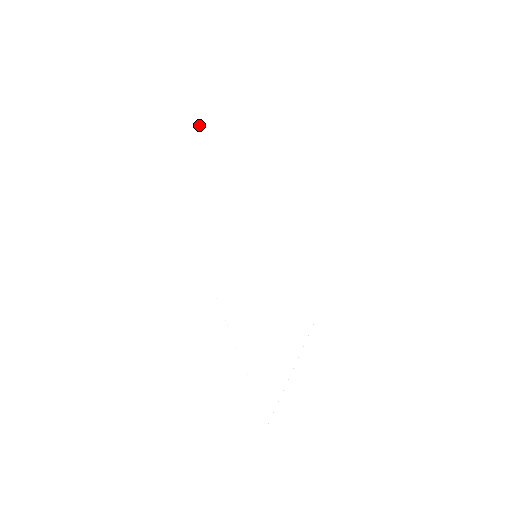
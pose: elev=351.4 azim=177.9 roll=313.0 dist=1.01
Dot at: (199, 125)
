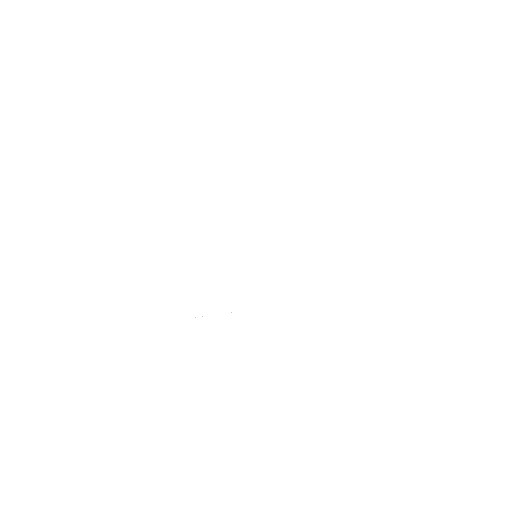
Dot at: (296, 172)
